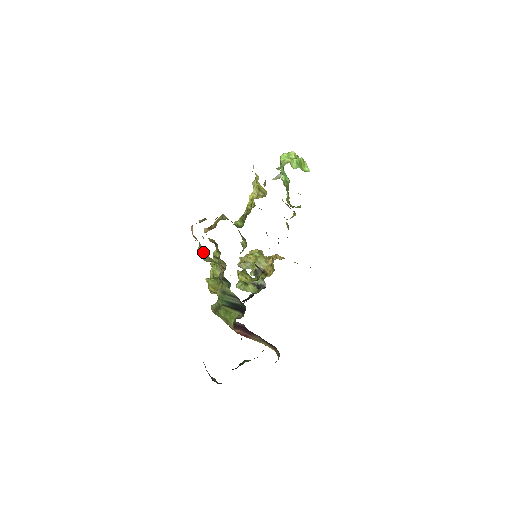
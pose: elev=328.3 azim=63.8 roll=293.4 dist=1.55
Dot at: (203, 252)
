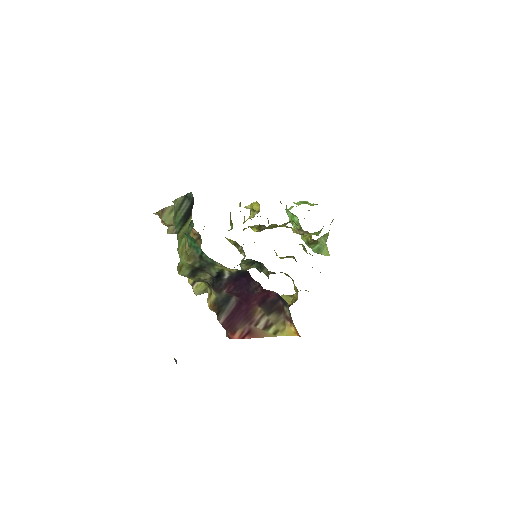
Dot at: (162, 209)
